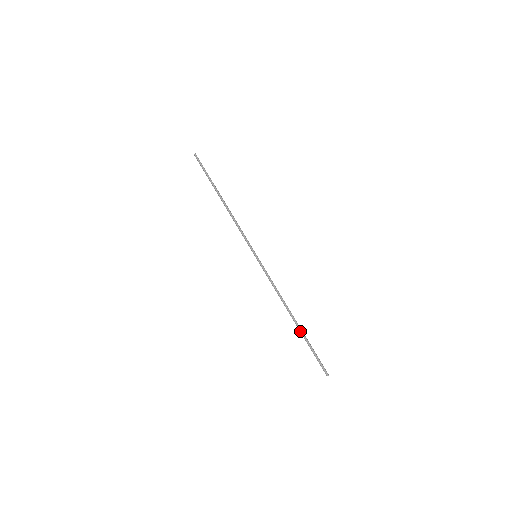
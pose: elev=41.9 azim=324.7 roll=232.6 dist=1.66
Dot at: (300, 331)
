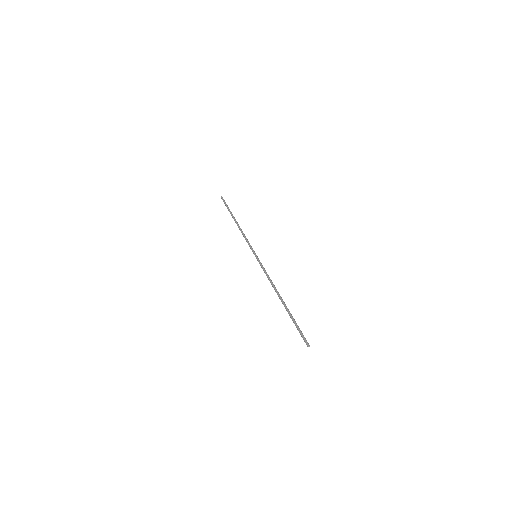
Dot at: (286, 308)
